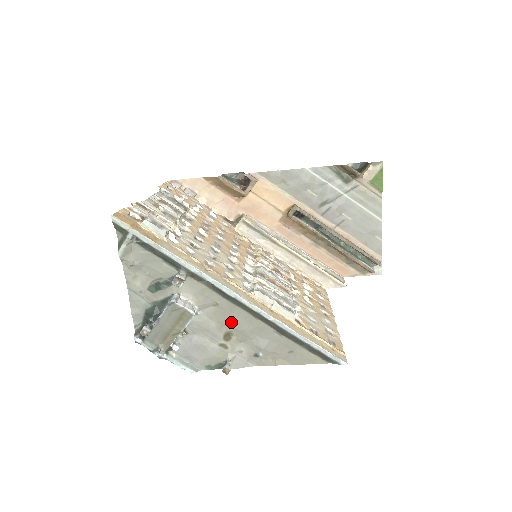
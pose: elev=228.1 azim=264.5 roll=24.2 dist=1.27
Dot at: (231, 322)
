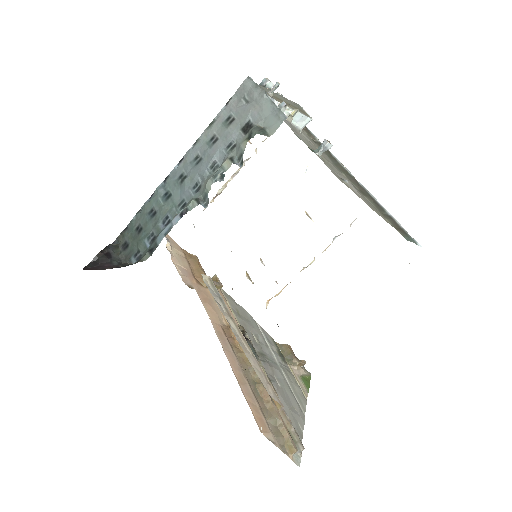
Dot at: (324, 157)
